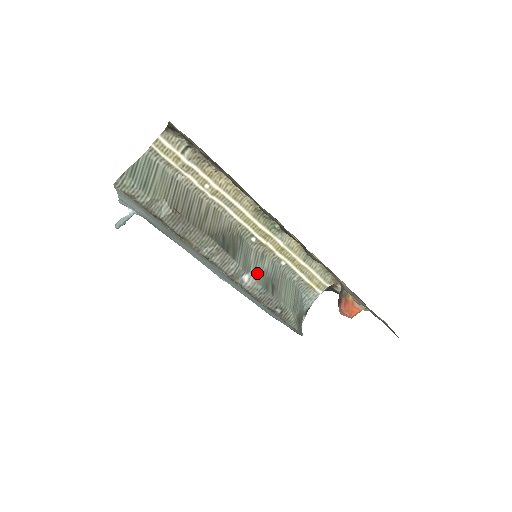
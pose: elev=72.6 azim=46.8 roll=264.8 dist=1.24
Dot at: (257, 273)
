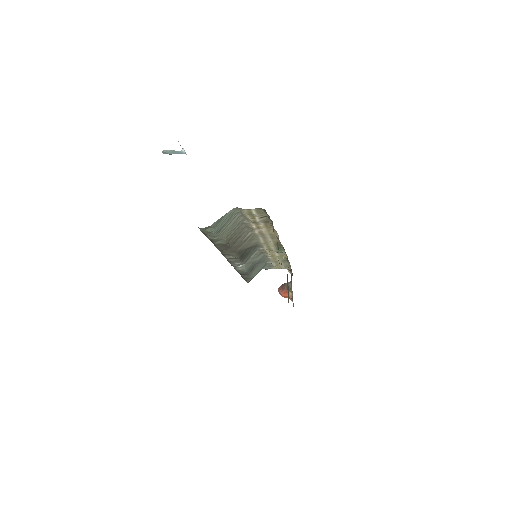
Dot at: (249, 263)
